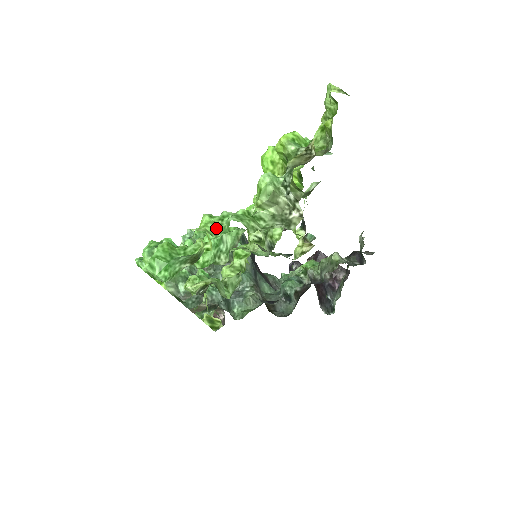
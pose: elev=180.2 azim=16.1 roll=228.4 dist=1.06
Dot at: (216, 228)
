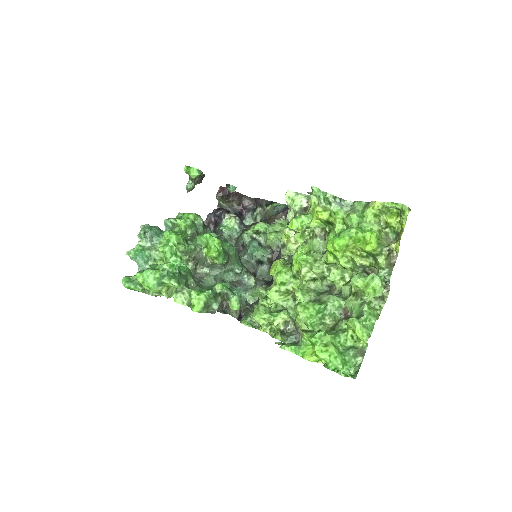
Dot at: (367, 329)
